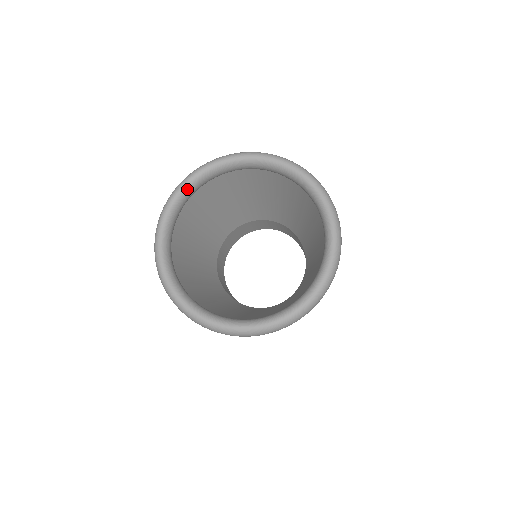
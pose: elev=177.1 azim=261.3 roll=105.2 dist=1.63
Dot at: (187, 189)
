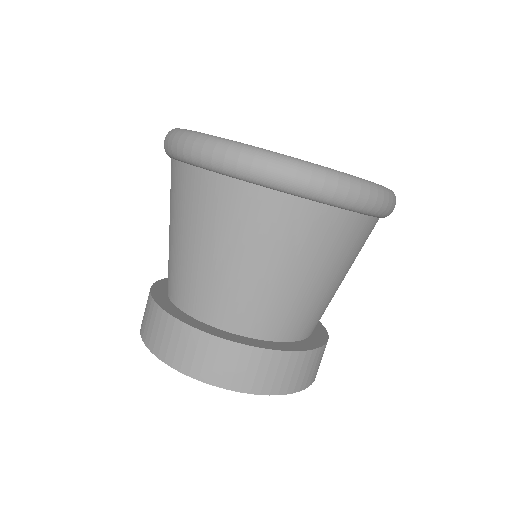
Dot at: occluded
